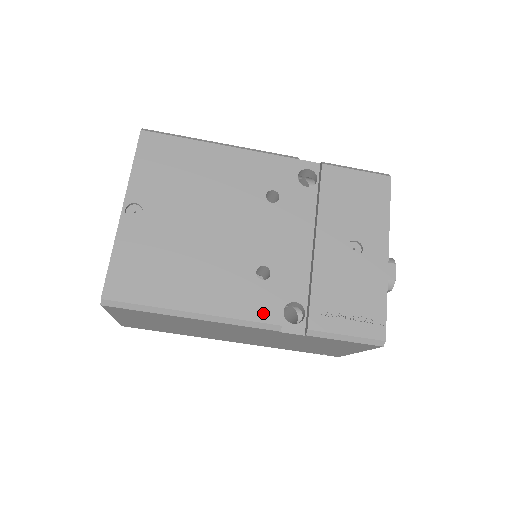
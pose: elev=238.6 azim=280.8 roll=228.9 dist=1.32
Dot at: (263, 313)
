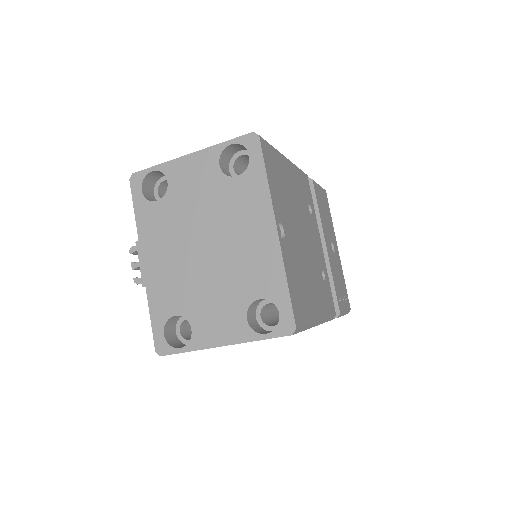
Dot at: (331, 308)
